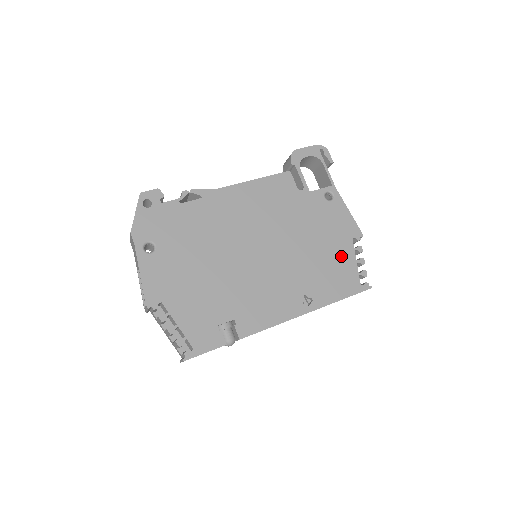
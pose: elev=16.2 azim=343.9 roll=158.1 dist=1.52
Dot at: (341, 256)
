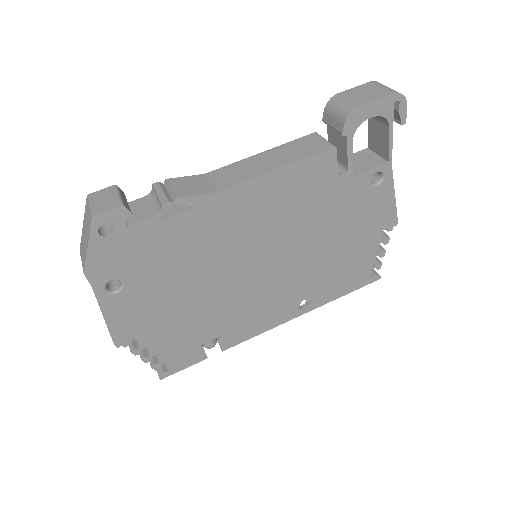
Dot at: (361, 253)
